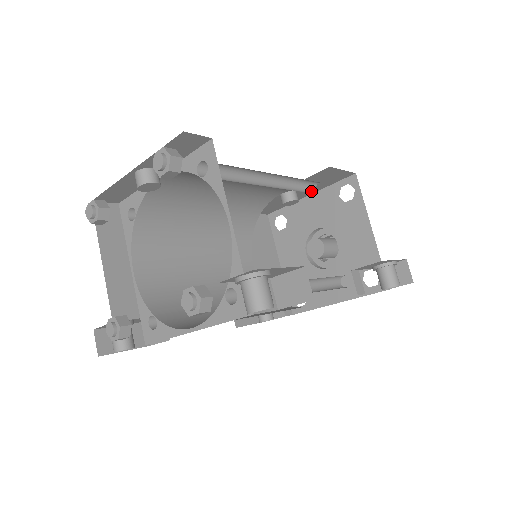
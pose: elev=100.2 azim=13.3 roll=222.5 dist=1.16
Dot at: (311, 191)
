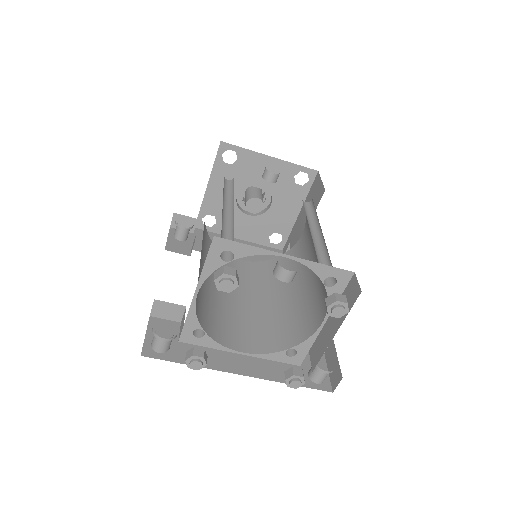
Dot at: occluded
